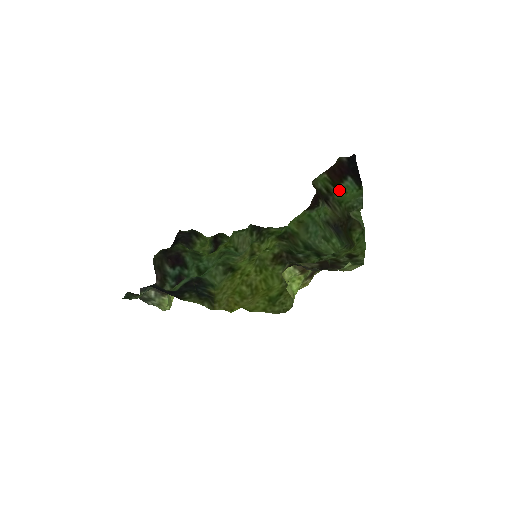
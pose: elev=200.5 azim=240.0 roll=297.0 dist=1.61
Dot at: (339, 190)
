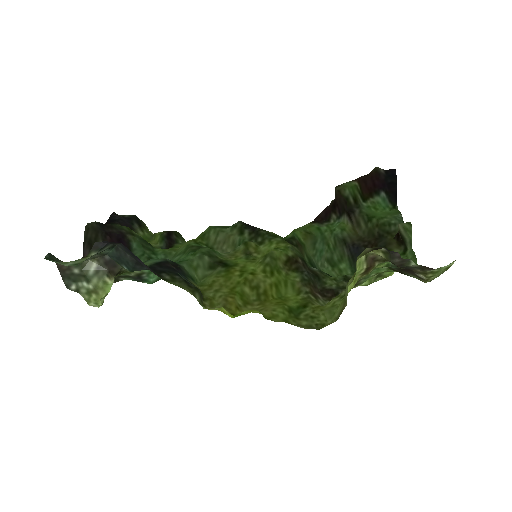
Dot at: (368, 204)
